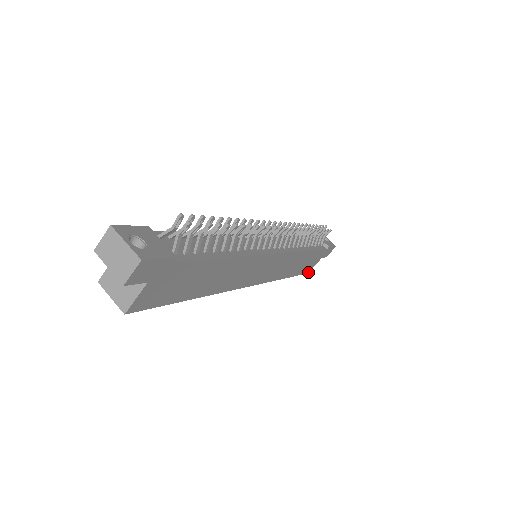
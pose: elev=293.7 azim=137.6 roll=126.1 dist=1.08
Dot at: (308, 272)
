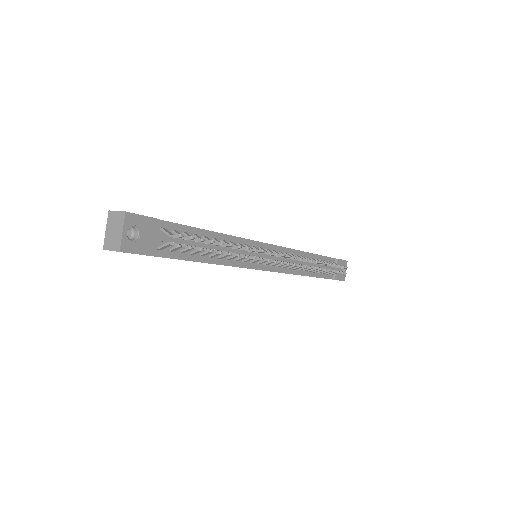
Dot at: occluded
